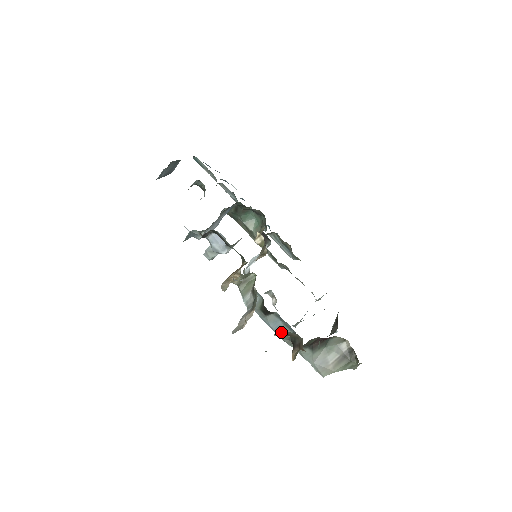
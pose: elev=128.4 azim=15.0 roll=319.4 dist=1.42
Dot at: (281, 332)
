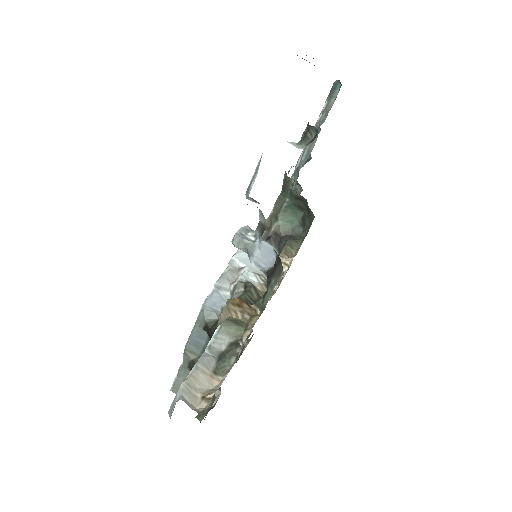
Dot at: occluded
